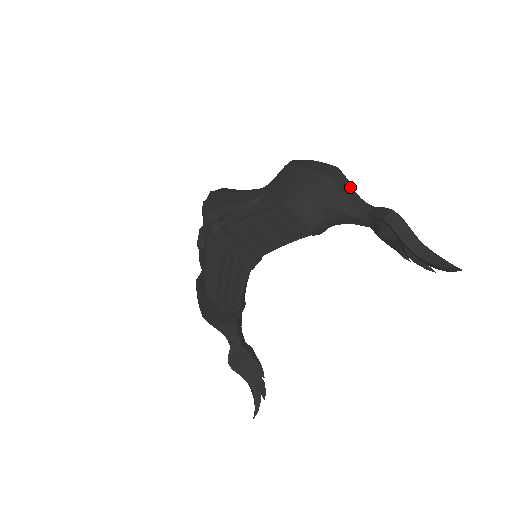
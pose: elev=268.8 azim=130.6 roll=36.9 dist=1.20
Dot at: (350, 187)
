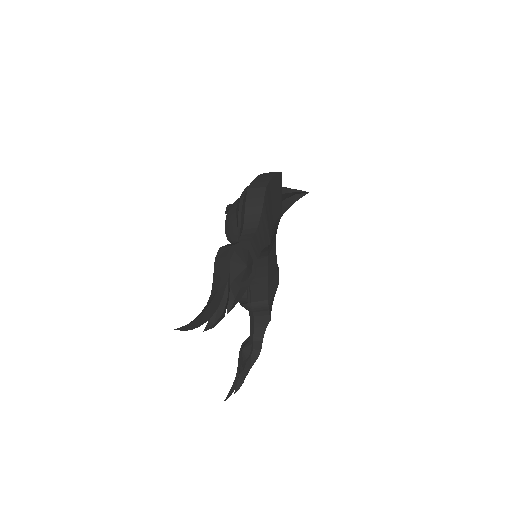
Dot at: (259, 212)
